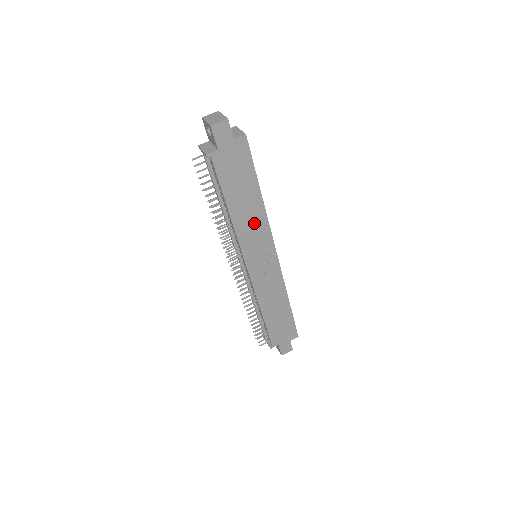
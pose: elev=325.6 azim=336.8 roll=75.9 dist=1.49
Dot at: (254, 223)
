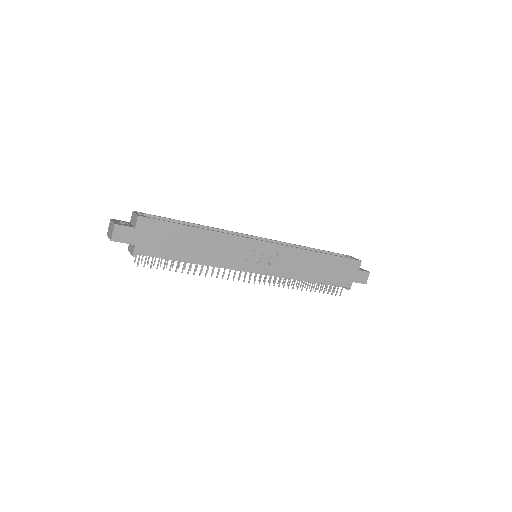
Dot at: (221, 247)
